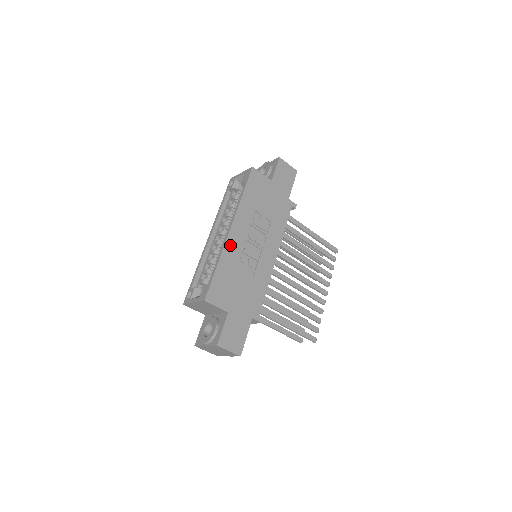
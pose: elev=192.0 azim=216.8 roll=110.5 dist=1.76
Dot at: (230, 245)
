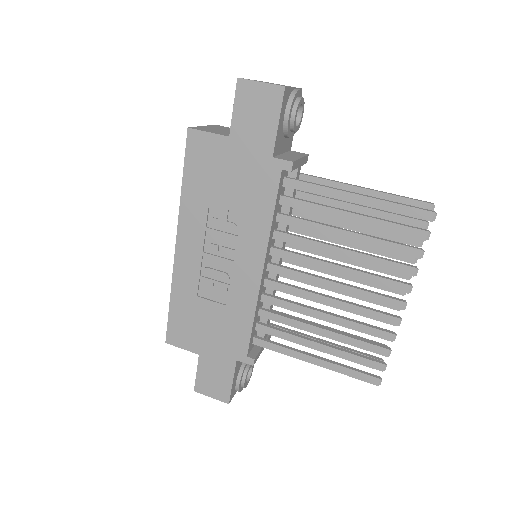
Dot at: (181, 268)
